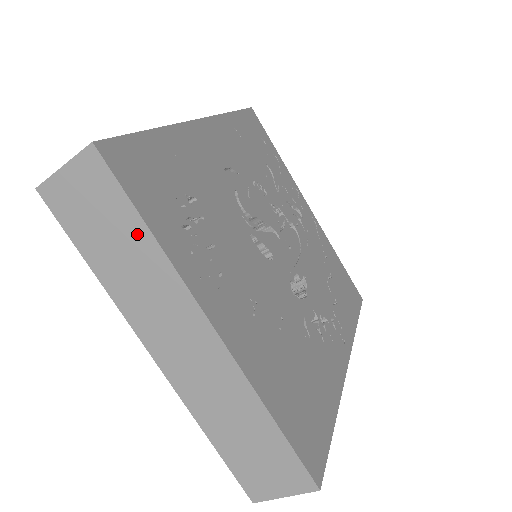
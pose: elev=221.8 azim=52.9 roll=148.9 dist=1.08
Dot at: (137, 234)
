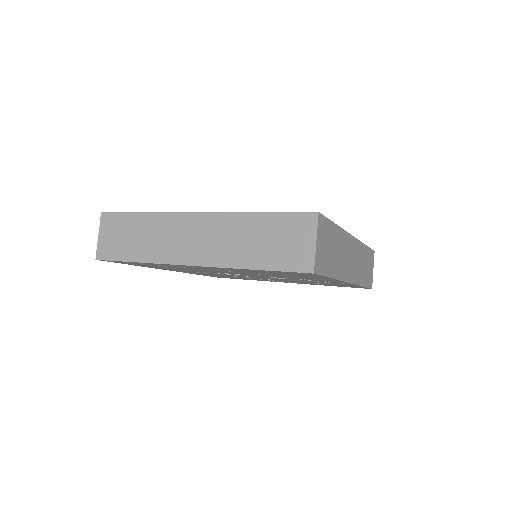
Dot at: (139, 220)
